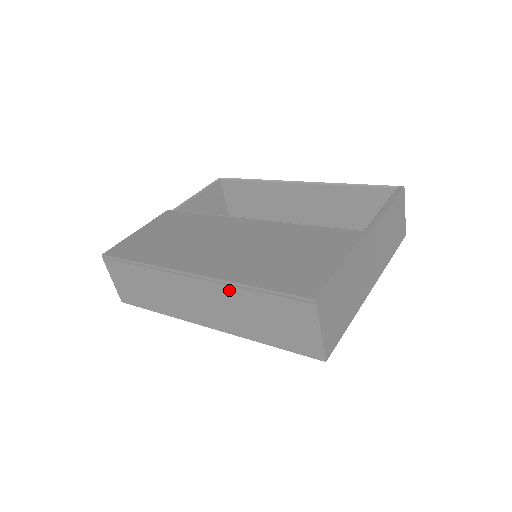
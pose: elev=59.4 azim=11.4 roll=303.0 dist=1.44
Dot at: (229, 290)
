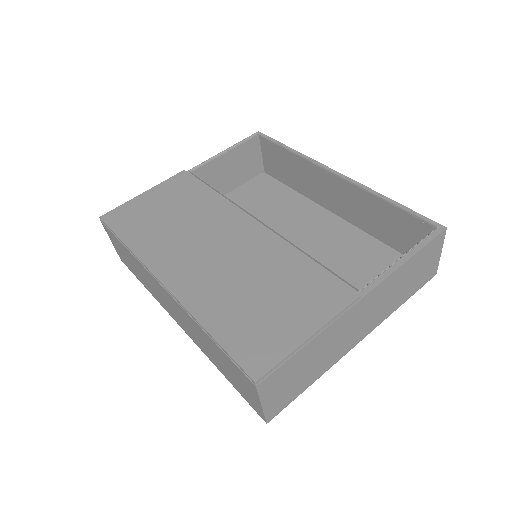
Dot at: (191, 319)
